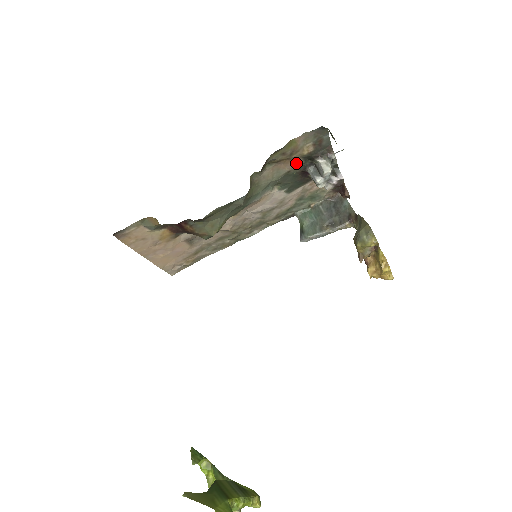
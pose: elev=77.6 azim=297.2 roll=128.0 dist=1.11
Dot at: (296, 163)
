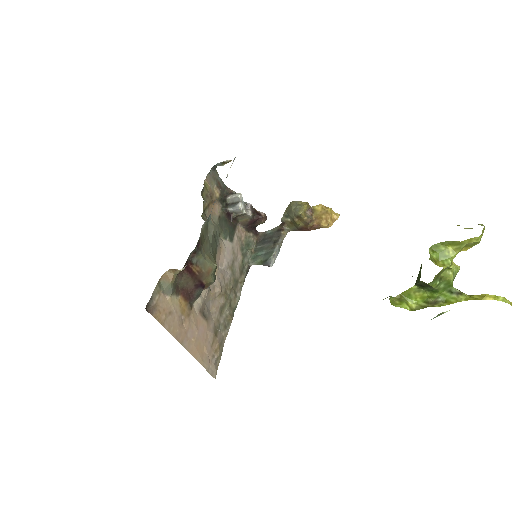
Dot at: (218, 207)
